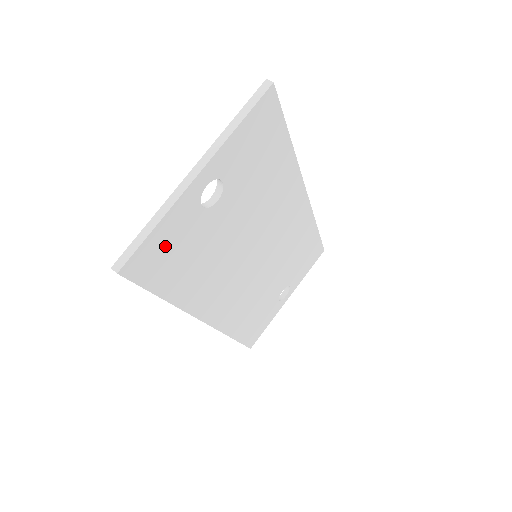
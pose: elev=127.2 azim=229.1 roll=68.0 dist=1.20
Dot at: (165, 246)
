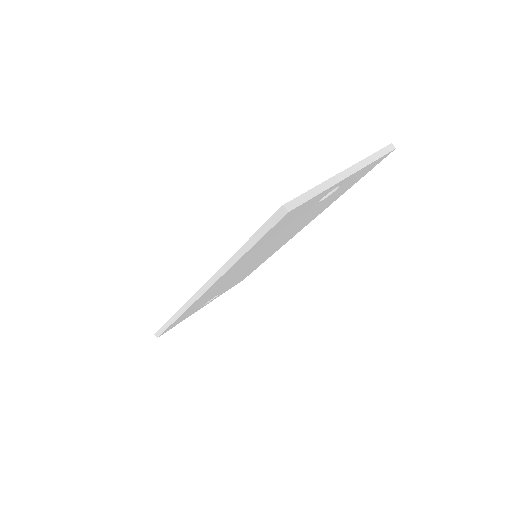
Dot at: (298, 211)
